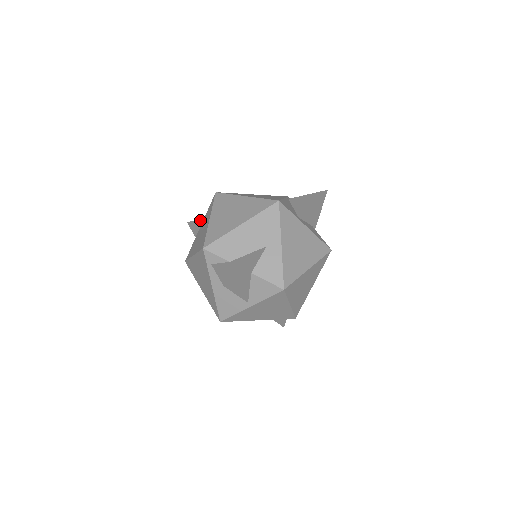
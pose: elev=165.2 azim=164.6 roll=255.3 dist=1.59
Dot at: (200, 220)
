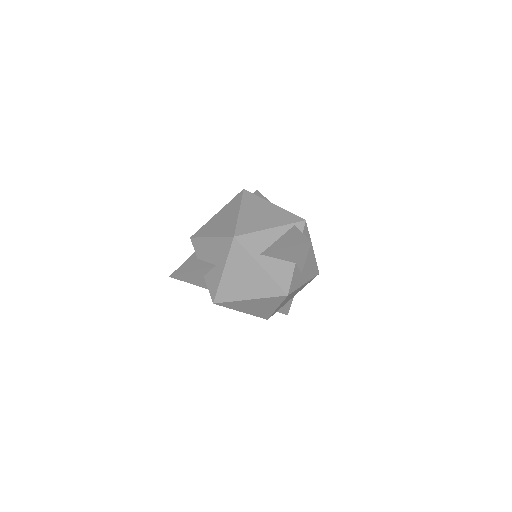
Dot at: (259, 195)
